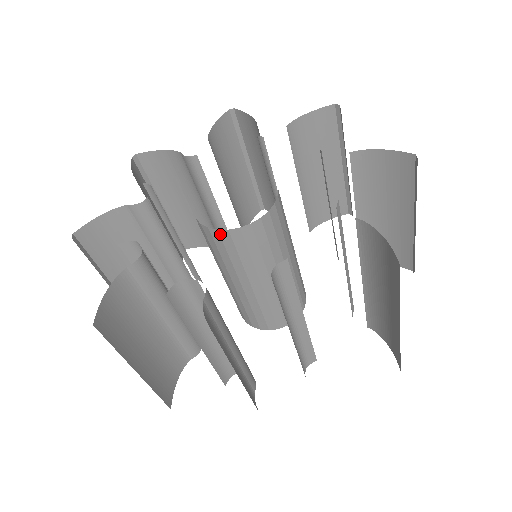
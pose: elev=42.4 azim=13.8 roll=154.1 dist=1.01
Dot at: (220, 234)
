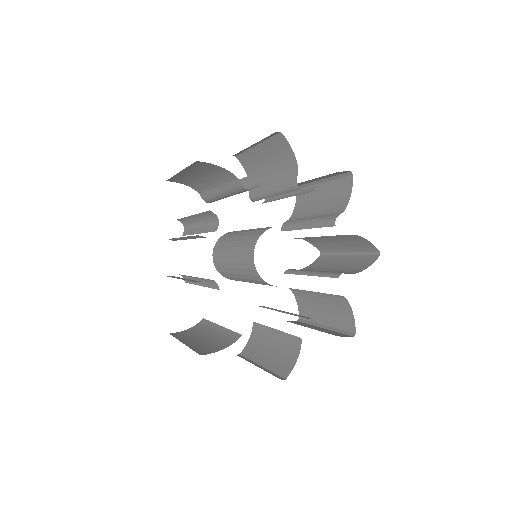
Dot at: occluded
